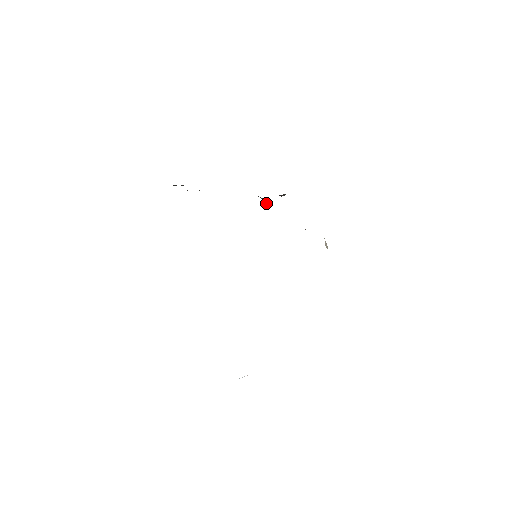
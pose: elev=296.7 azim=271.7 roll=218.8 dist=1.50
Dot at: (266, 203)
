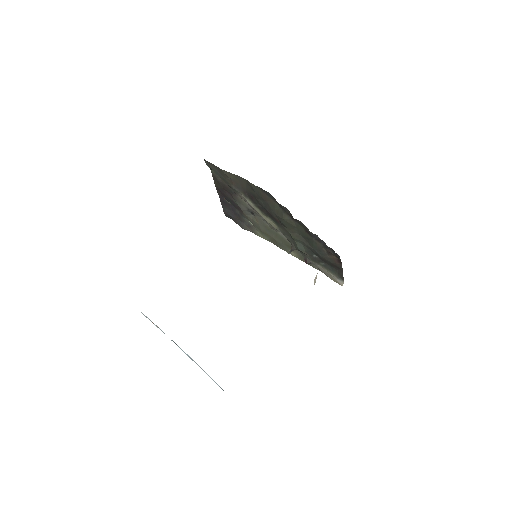
Dot at: (294, 233)
